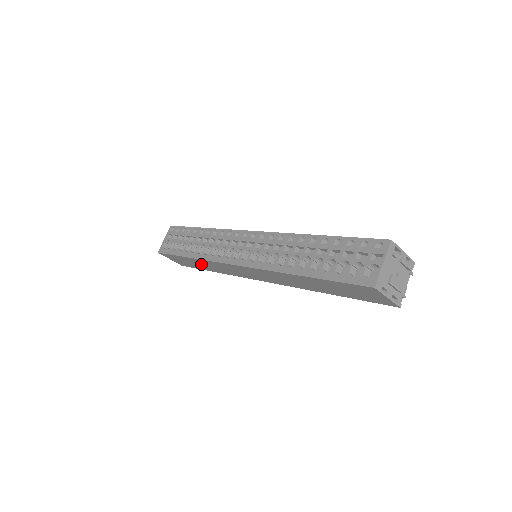
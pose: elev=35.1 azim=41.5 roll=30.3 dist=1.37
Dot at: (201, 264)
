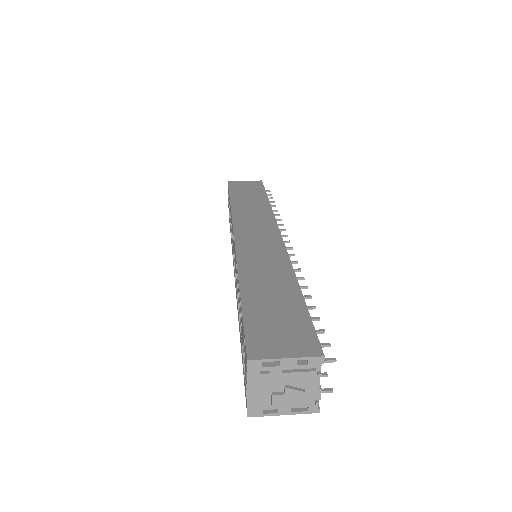
Dot at: occluded
